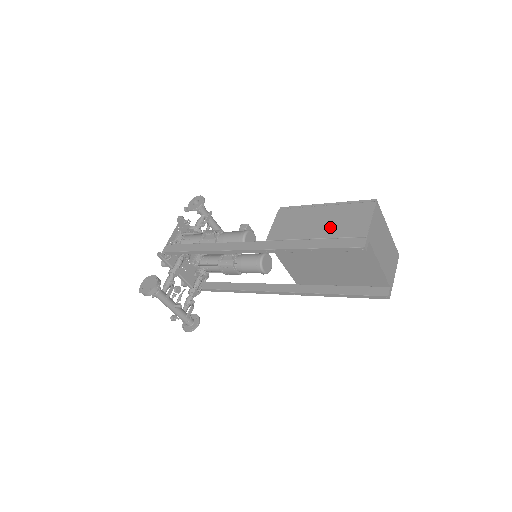
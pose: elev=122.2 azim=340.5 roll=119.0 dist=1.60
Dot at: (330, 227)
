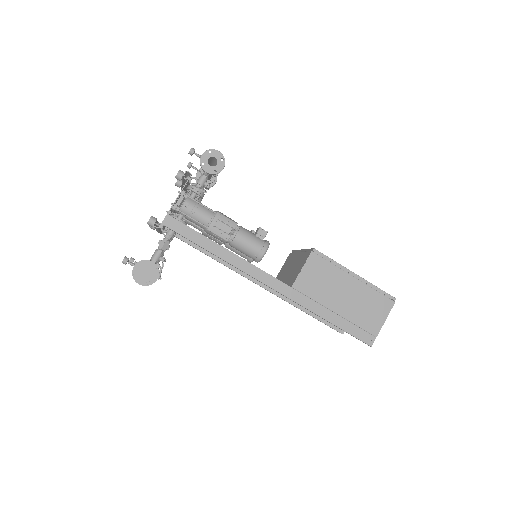
Dot at: (353, 308)
